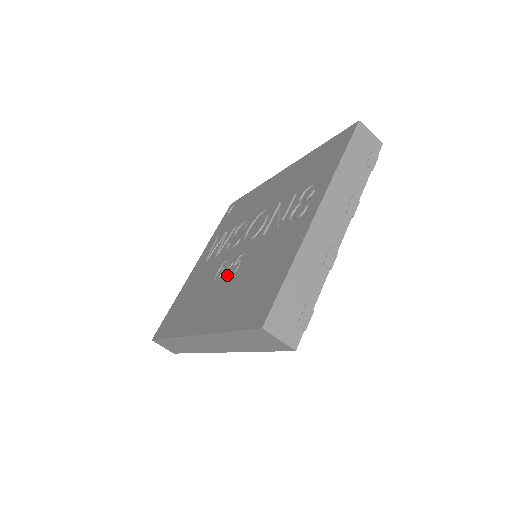
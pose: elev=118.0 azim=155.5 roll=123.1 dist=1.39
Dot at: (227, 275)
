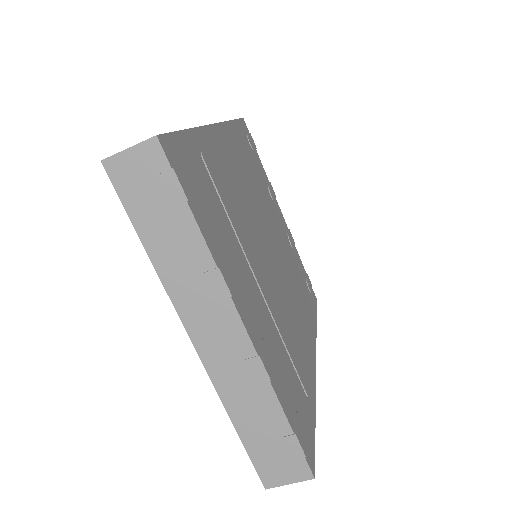
Dot at: occluded
